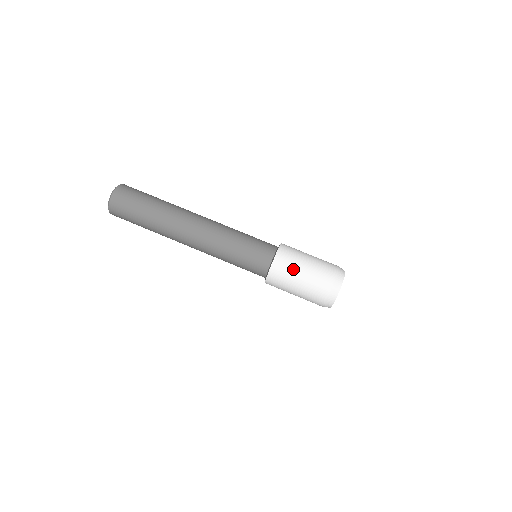
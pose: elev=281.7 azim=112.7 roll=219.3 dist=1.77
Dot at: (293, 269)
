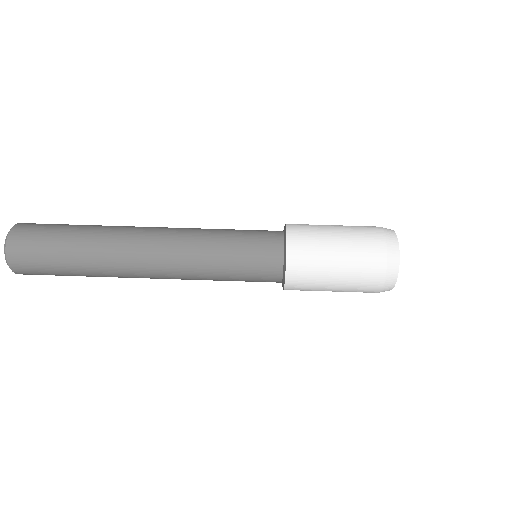
Dot at: (320, 262)
